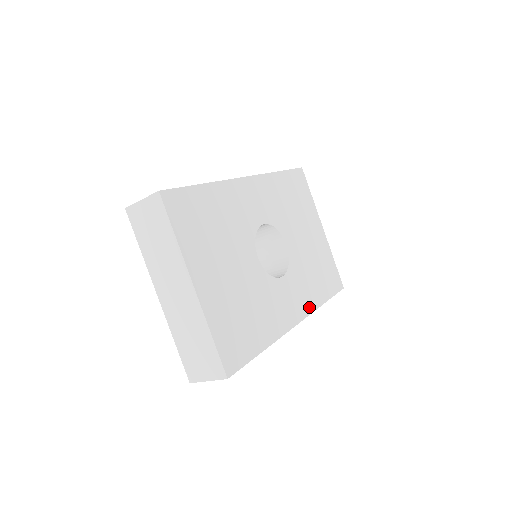
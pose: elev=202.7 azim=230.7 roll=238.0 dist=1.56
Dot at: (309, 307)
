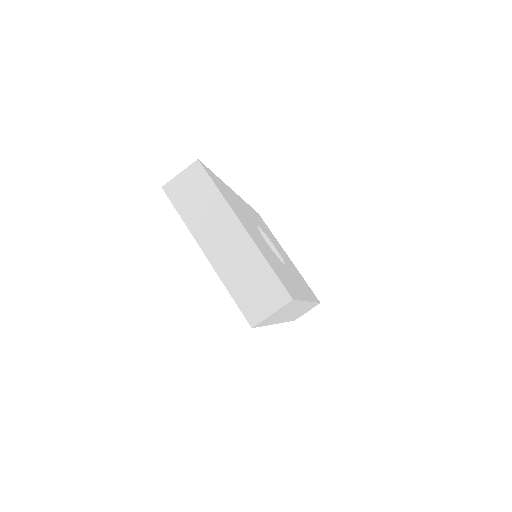
Dot at: (309, 297)
